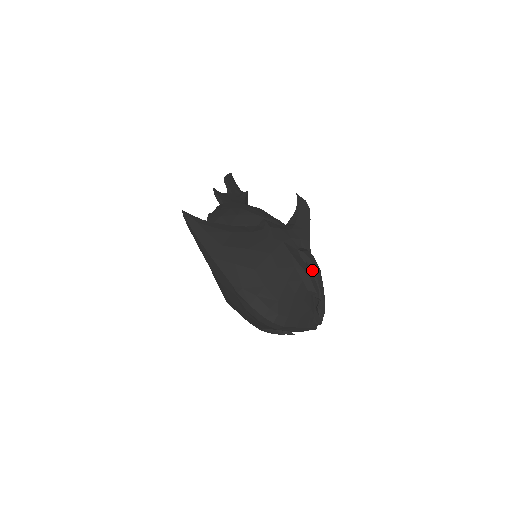
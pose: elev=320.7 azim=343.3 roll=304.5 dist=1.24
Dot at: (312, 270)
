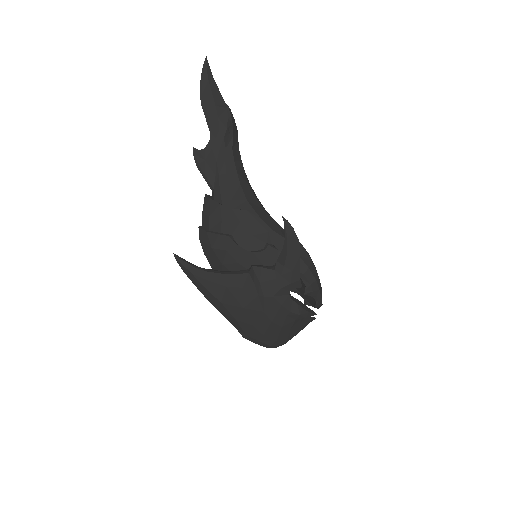
Dot at: (307, 286)
